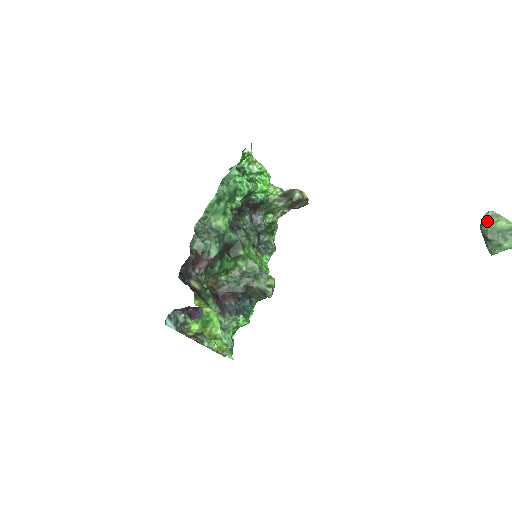
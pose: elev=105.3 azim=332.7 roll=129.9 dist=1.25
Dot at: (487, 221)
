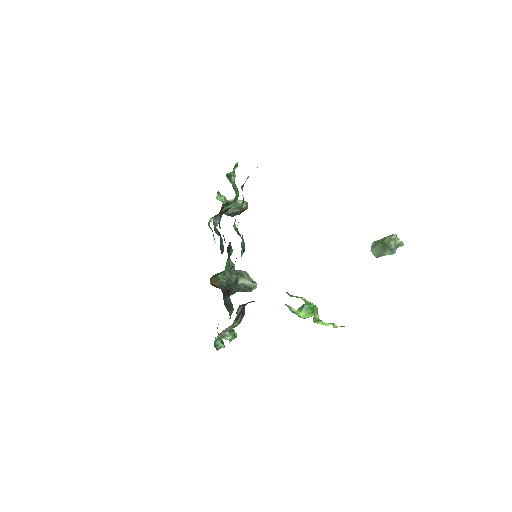
Dot at: (394, 239)
